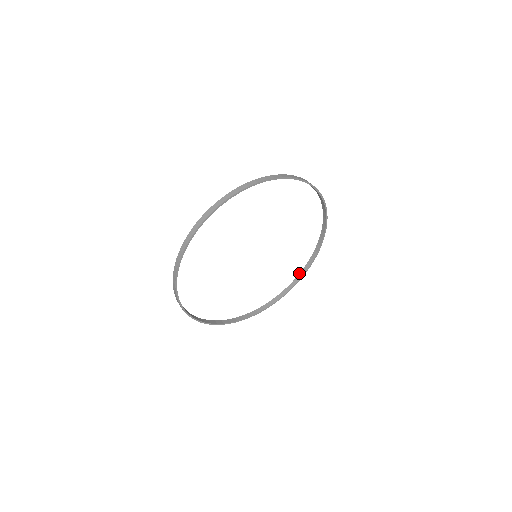
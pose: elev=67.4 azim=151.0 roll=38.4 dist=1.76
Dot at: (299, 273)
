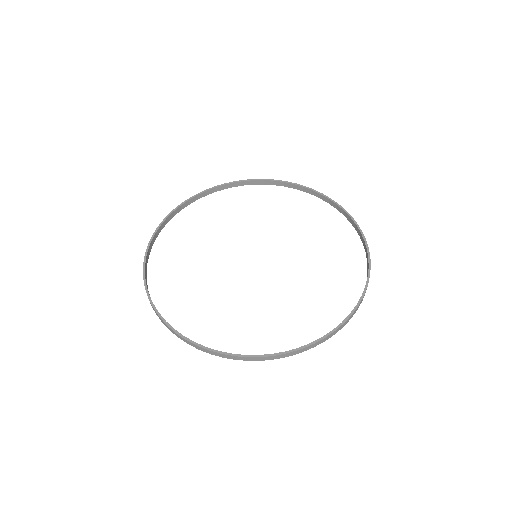
Dot at: (302, 350)
